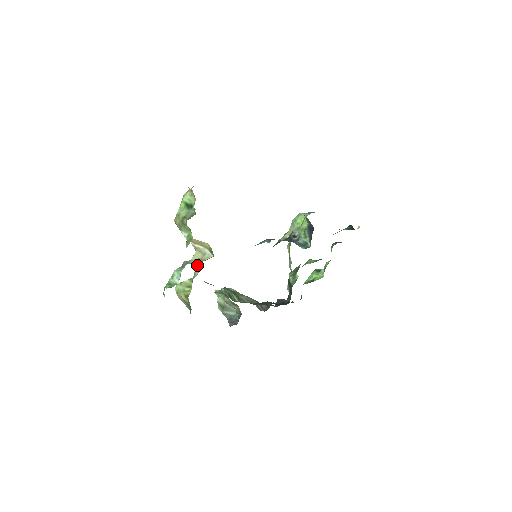
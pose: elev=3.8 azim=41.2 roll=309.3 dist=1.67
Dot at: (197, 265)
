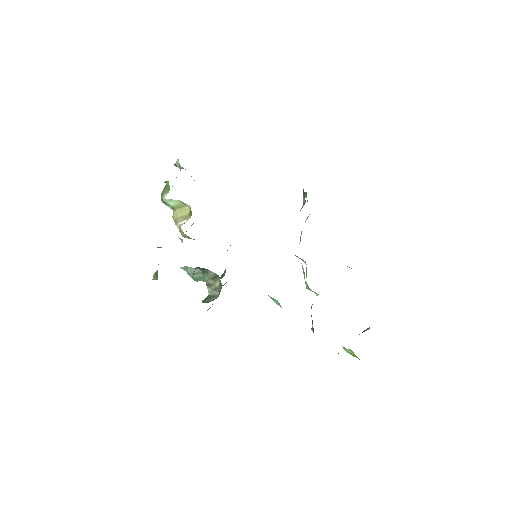
Dot at: occluded
